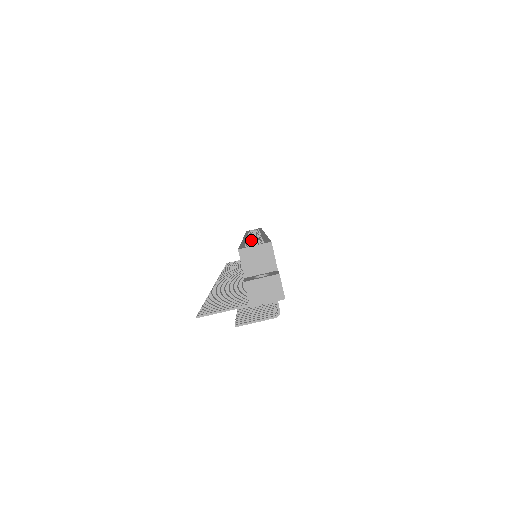
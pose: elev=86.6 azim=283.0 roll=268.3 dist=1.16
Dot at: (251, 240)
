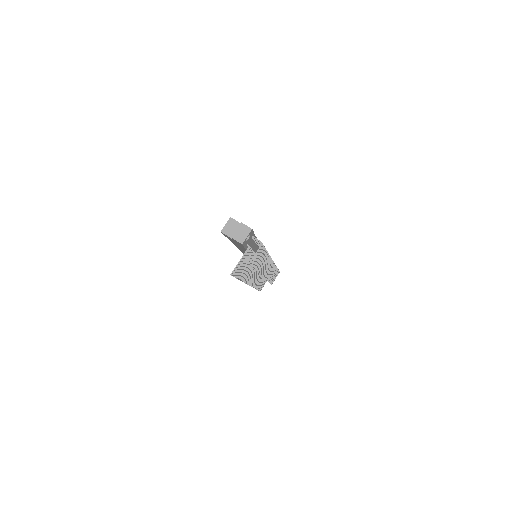
Dot at: occluded
